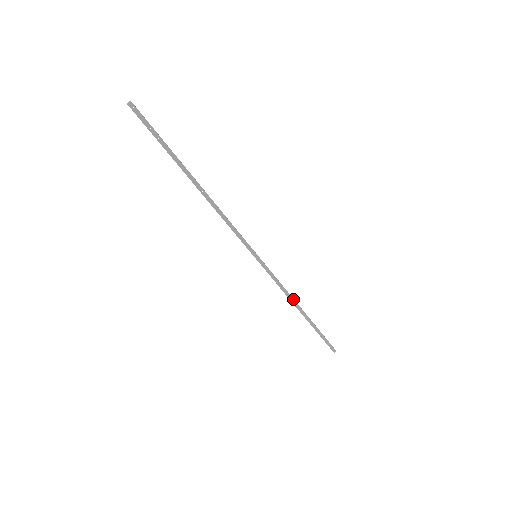
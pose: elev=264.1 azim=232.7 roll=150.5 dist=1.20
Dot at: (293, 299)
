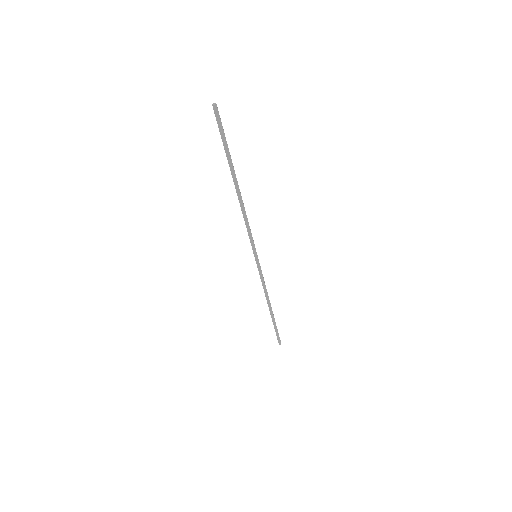
Dot at: (268, 297)
